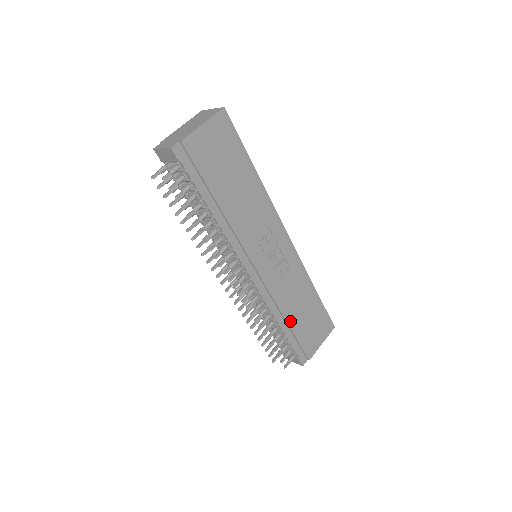
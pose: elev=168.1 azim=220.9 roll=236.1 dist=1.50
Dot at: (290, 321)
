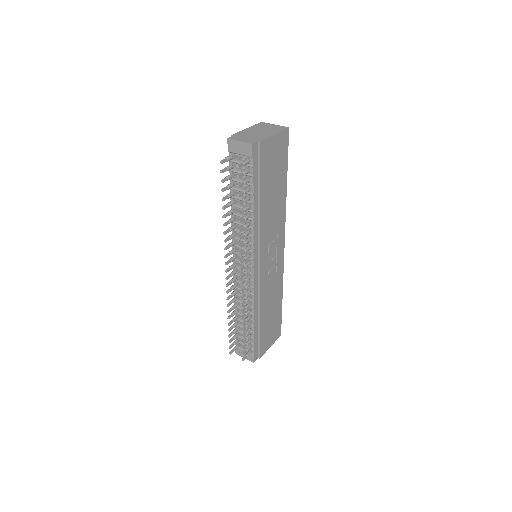
Dot at: (261, 320)
